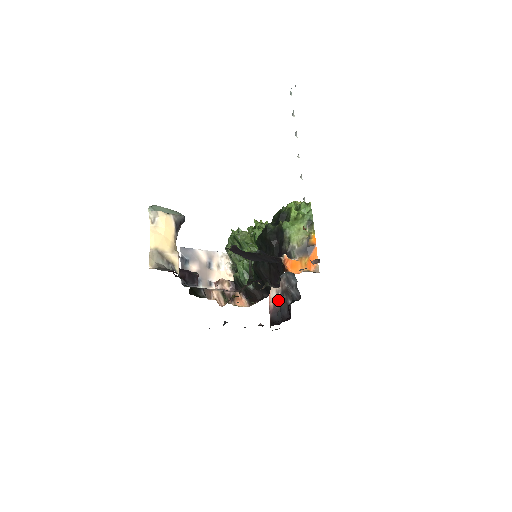
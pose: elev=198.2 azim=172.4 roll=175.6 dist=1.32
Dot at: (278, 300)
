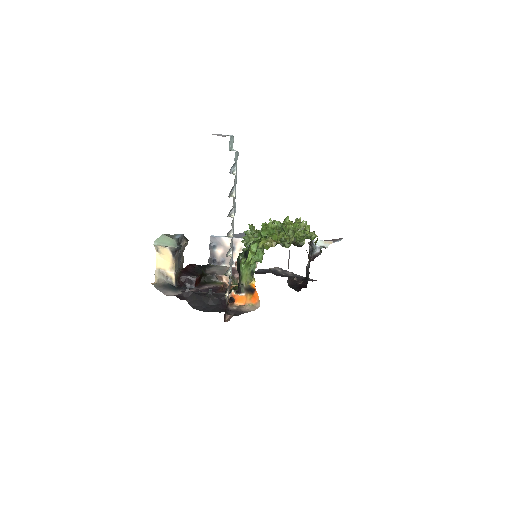
Dot at: occluded
